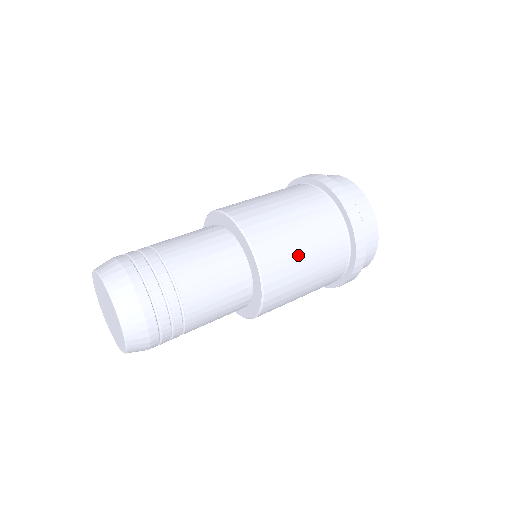
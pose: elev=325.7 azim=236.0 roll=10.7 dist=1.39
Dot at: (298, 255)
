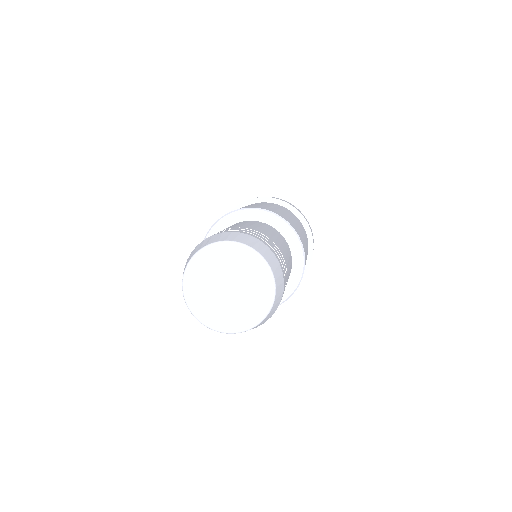
Dot at: (298, 227)
